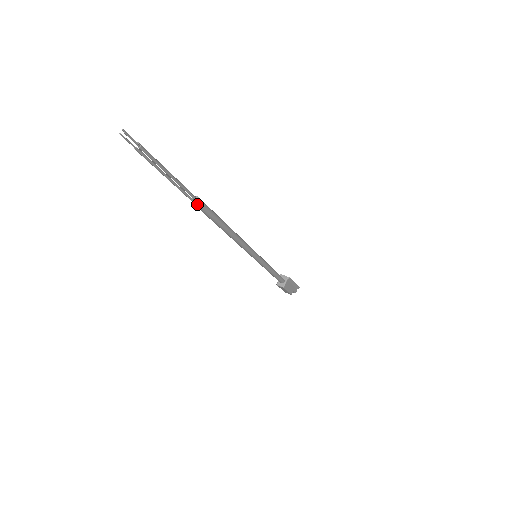
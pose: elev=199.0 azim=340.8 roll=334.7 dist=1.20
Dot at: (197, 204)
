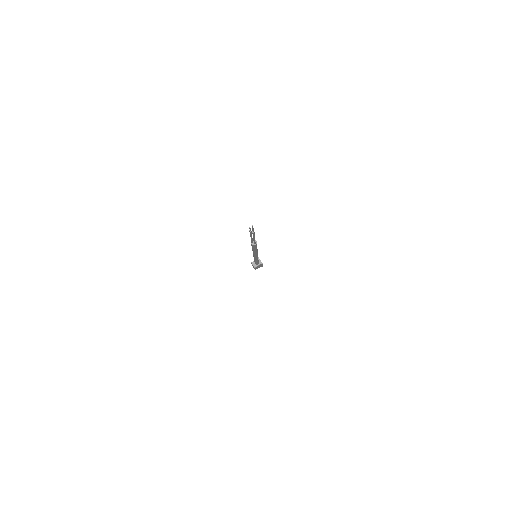
Dot at: (253, 245)
